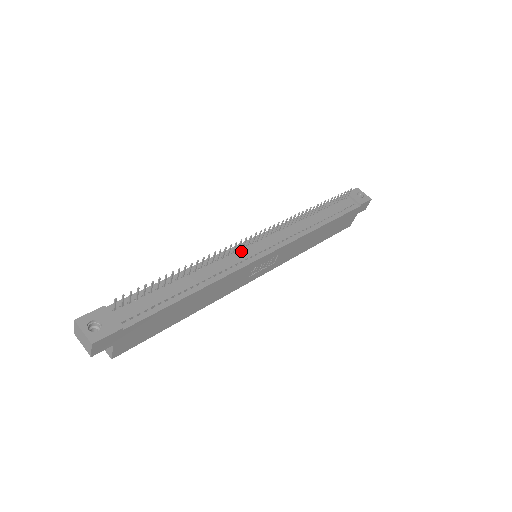
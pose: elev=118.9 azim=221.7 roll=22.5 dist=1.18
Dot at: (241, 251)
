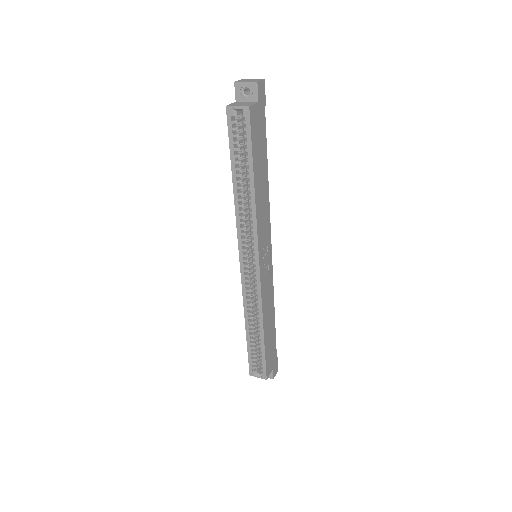
Dot at: occluded
